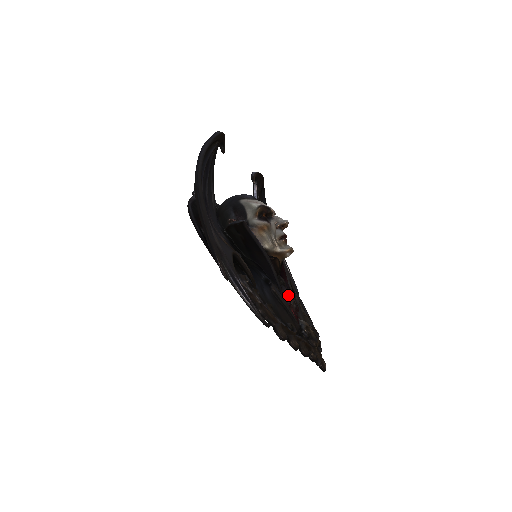
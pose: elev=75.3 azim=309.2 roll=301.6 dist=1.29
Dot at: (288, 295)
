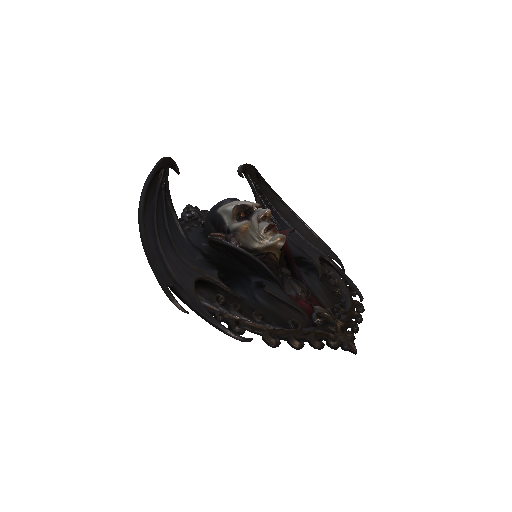
Dot at: (293, 286)
